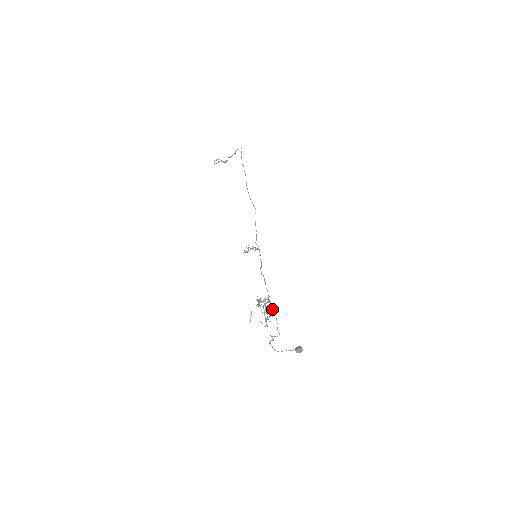
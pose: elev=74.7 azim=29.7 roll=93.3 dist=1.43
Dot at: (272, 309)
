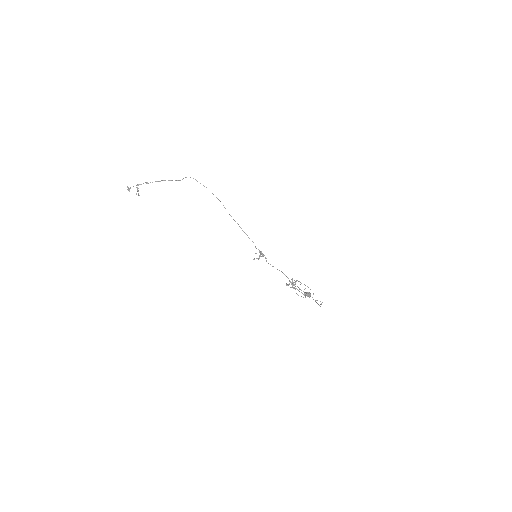
Dot at: (300, 284)
